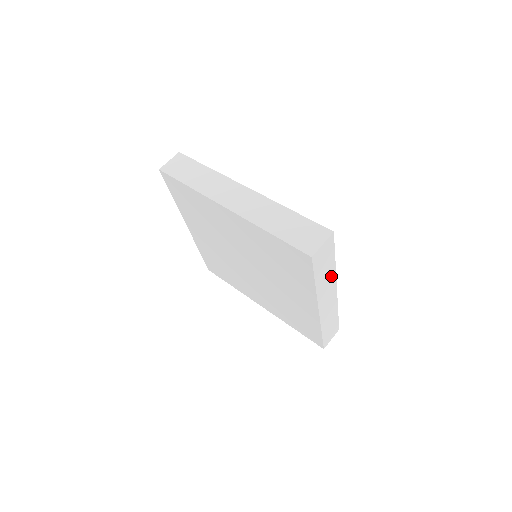
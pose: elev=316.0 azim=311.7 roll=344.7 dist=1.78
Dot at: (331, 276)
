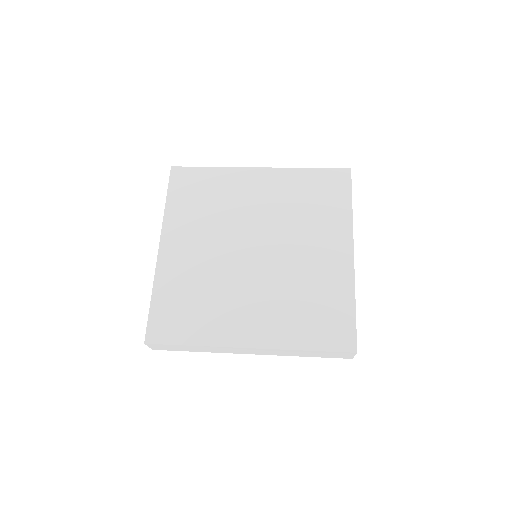
Dot at: occluded
